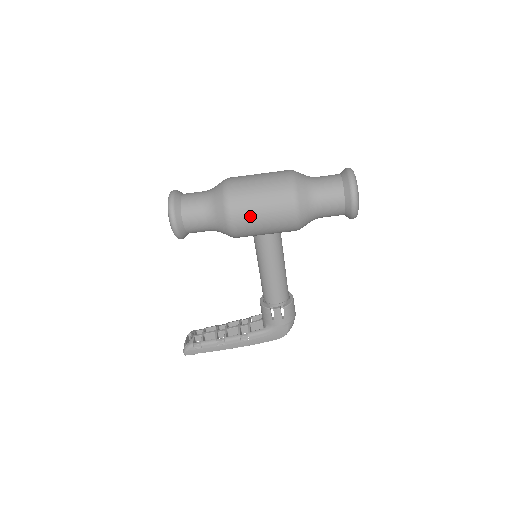
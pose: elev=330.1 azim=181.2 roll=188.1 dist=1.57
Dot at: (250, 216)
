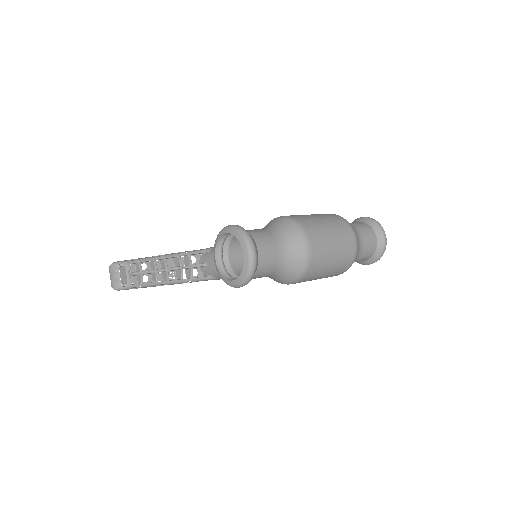
Dot at: occluded
